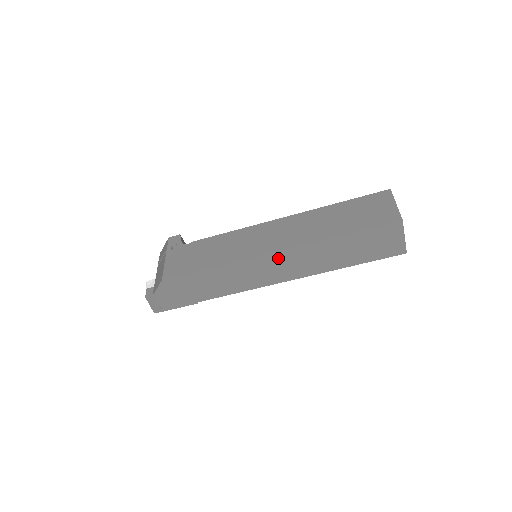
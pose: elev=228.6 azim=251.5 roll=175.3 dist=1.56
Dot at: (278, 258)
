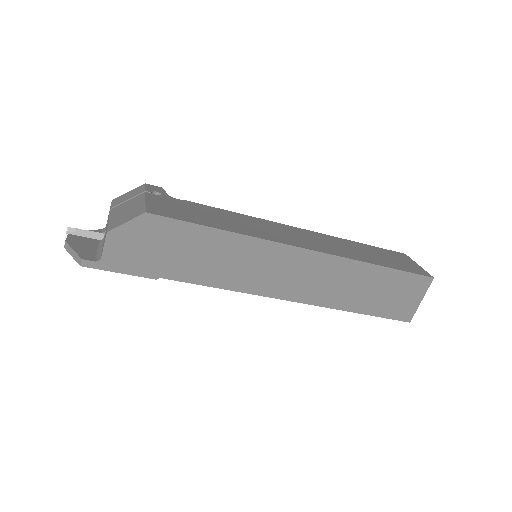
Dot at: (304, 260)
